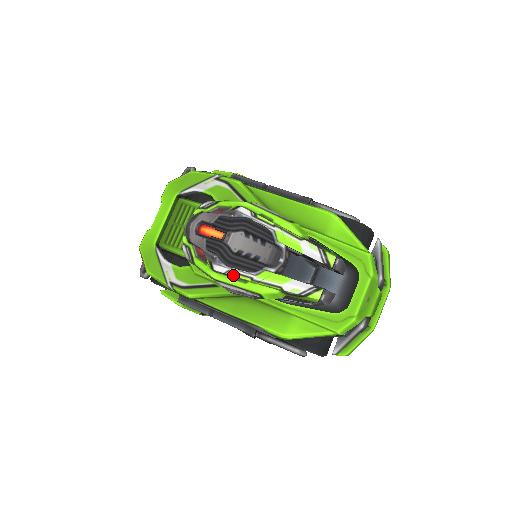
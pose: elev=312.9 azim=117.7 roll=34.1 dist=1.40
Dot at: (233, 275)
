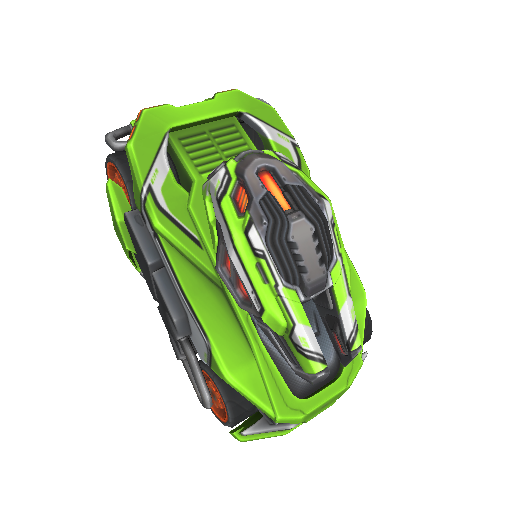
Dot at: (262, 261)
